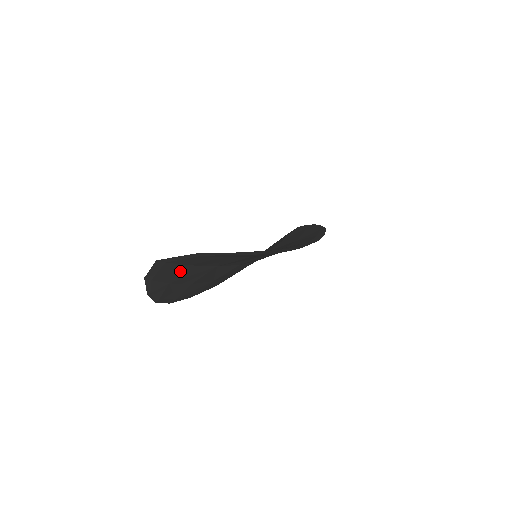
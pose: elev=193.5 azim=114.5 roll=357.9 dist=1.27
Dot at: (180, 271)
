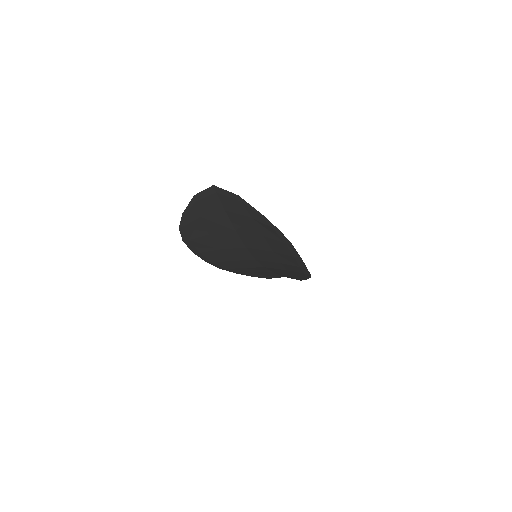
Dot at: (216, 211)
